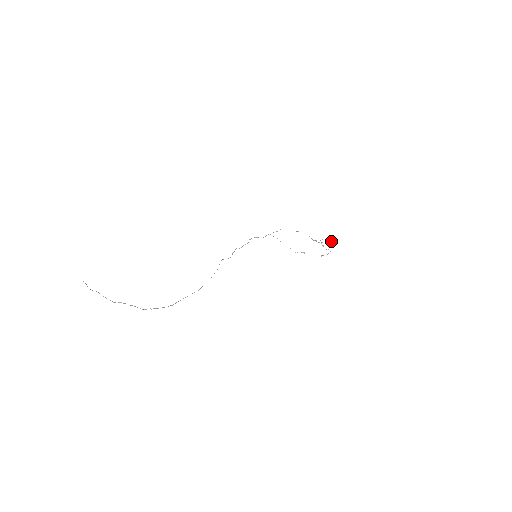
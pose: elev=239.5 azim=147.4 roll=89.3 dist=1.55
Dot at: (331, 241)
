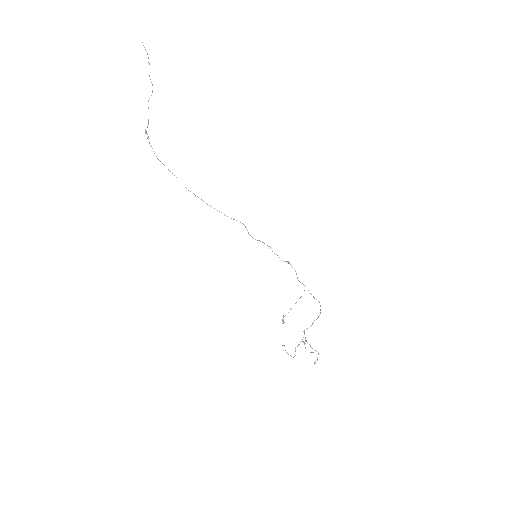
Dot at: occluded
